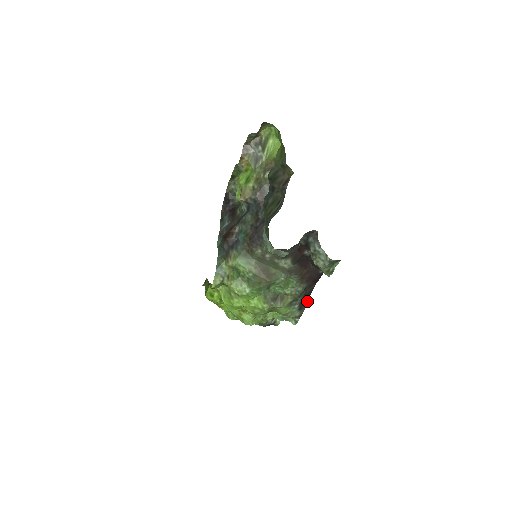
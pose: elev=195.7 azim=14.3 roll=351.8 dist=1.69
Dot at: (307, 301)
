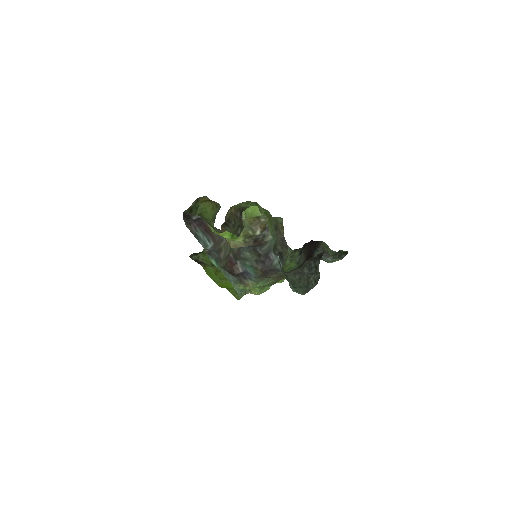
Dot at: (303, 245)
